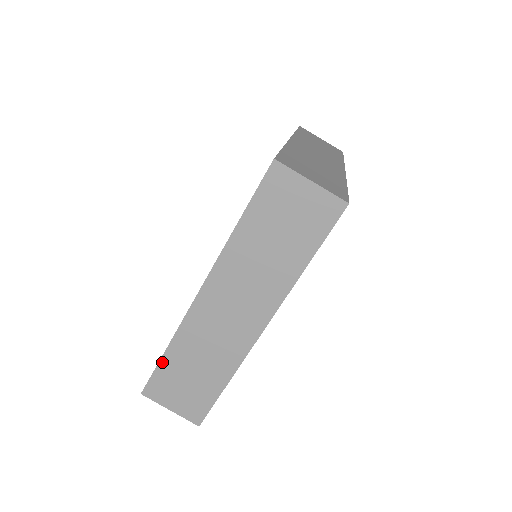
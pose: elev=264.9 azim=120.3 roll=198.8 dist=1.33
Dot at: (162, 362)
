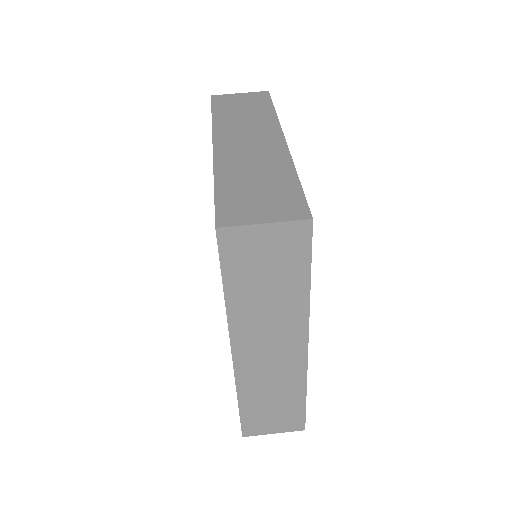
Dot at: (218, 192)
